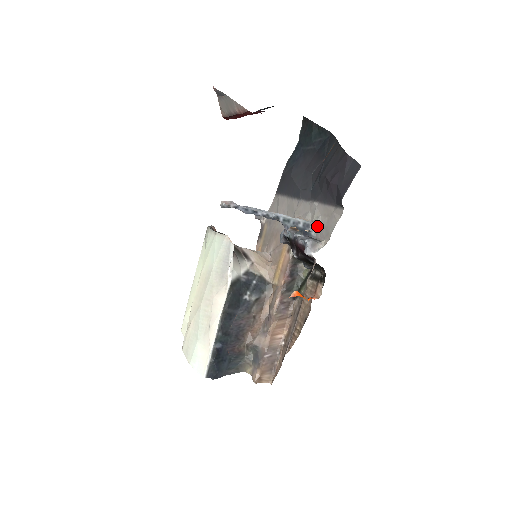
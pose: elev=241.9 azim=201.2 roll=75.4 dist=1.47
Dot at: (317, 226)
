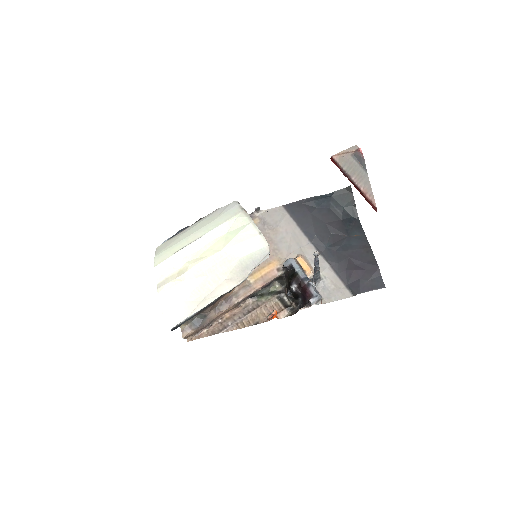
Dot at: (322, 283)
